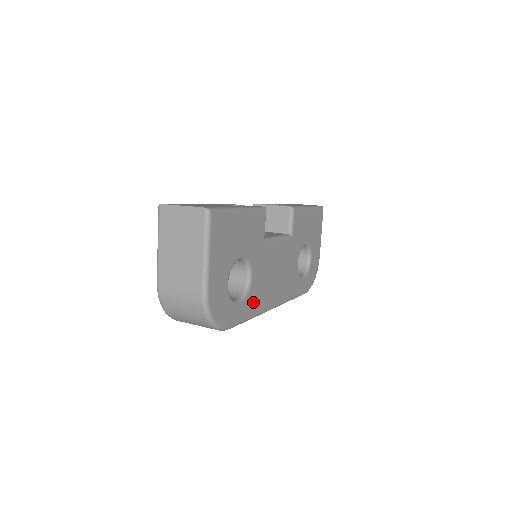
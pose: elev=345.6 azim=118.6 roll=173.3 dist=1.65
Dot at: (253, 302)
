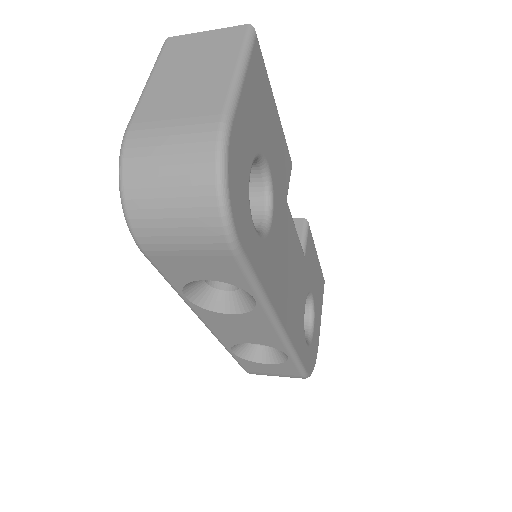
Dot at: (267, 265)
